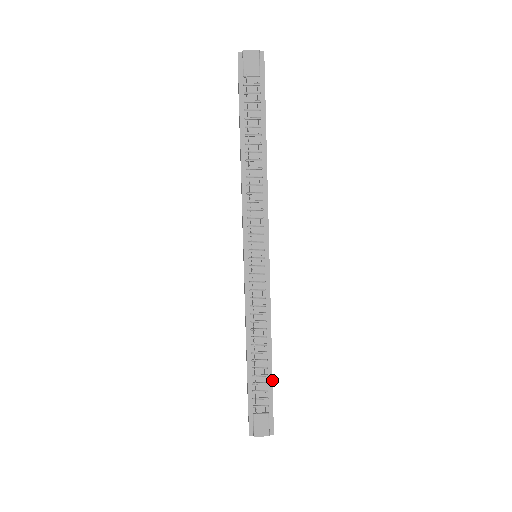
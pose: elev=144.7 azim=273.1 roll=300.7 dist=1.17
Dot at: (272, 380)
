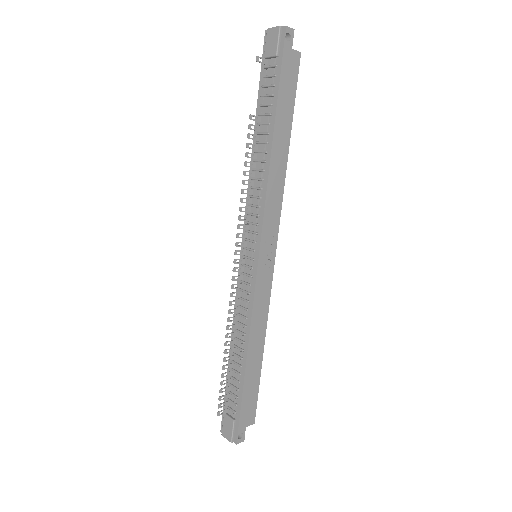
Dot at: (243, 389)
